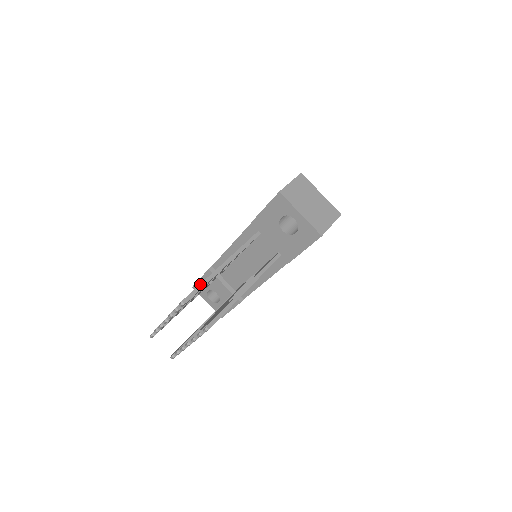
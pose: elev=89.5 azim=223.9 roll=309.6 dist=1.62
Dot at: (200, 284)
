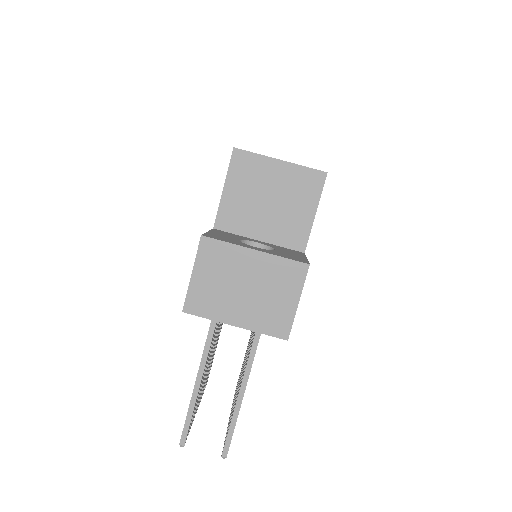
Dot at: (187, 412)
